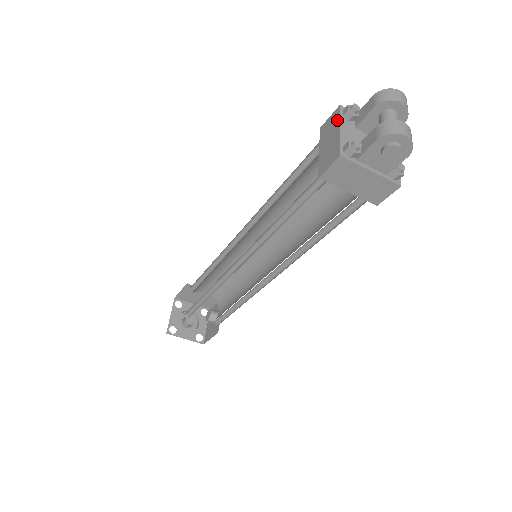
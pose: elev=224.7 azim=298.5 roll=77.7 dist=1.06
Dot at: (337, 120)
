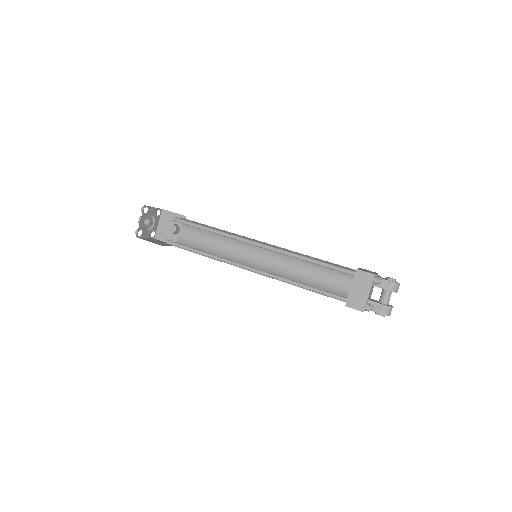
Dot at: (370, 284)
